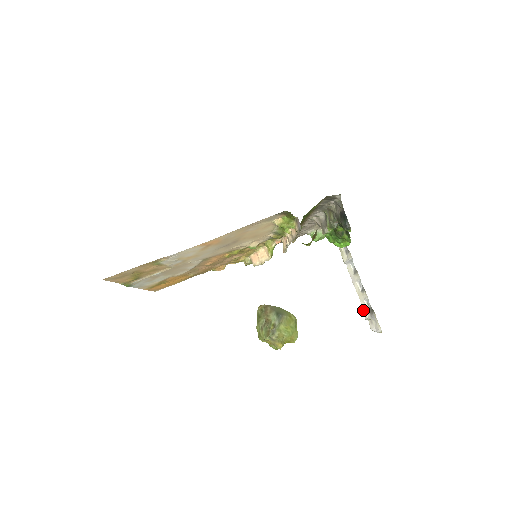
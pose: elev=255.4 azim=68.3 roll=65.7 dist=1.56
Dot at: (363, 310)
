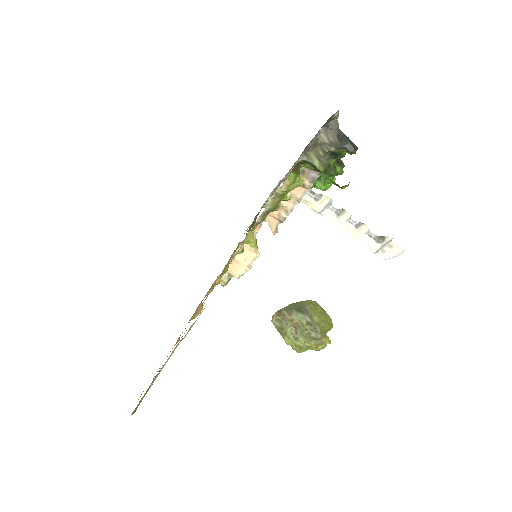
Dot at: (366, 246)
